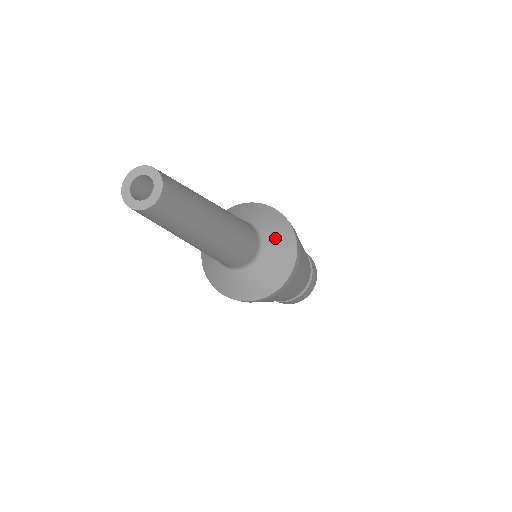
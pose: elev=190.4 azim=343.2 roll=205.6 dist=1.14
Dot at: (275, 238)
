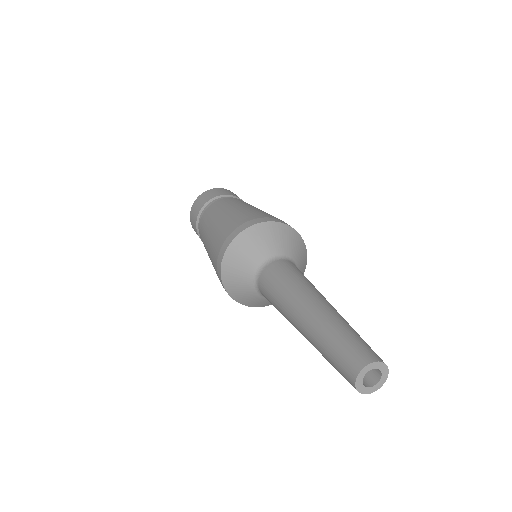
Dot at: occluded
